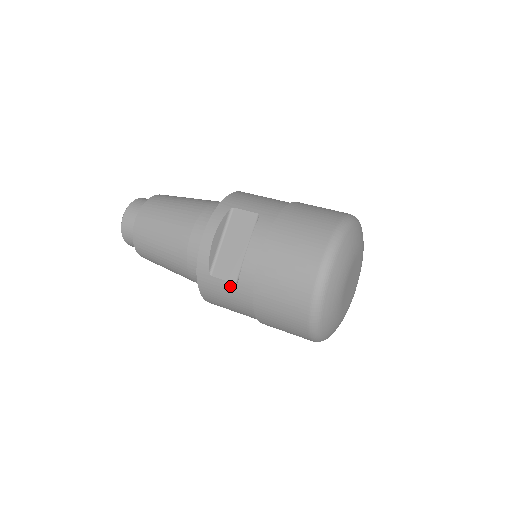
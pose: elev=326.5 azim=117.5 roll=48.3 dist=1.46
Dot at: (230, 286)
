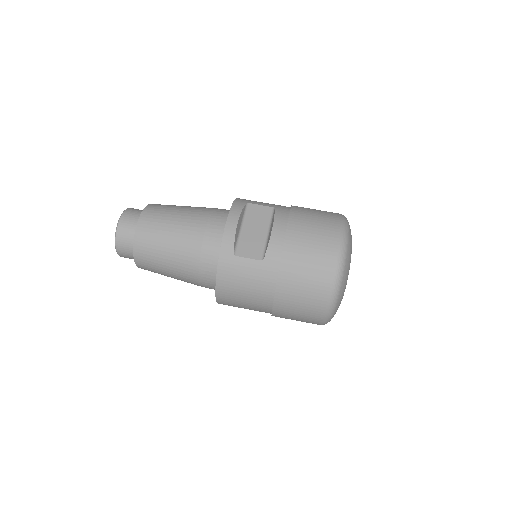
Dot at: (255, 264)
